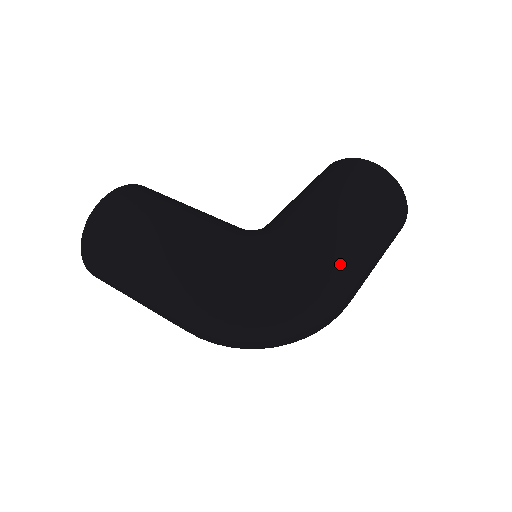
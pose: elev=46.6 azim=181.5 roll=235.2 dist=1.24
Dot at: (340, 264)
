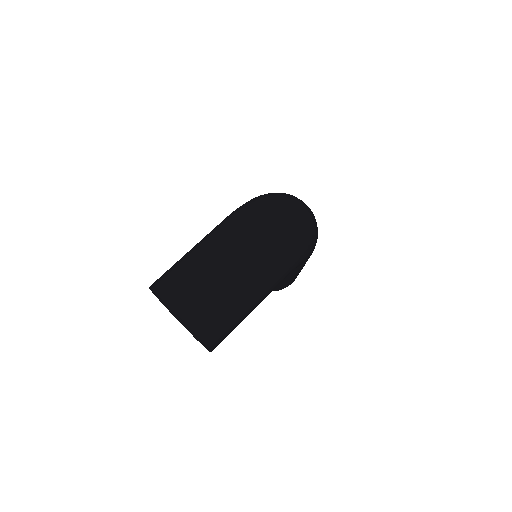
Dot at: occluded
